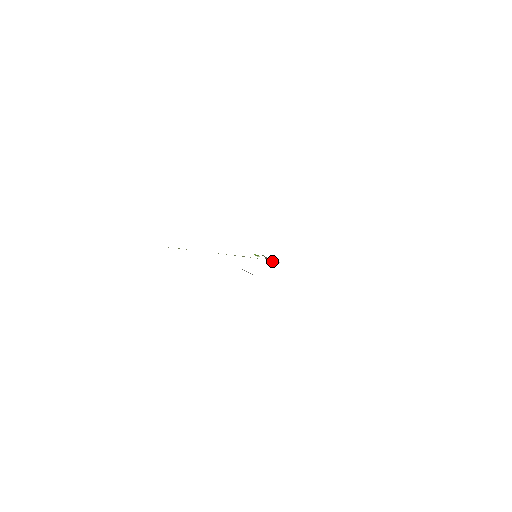
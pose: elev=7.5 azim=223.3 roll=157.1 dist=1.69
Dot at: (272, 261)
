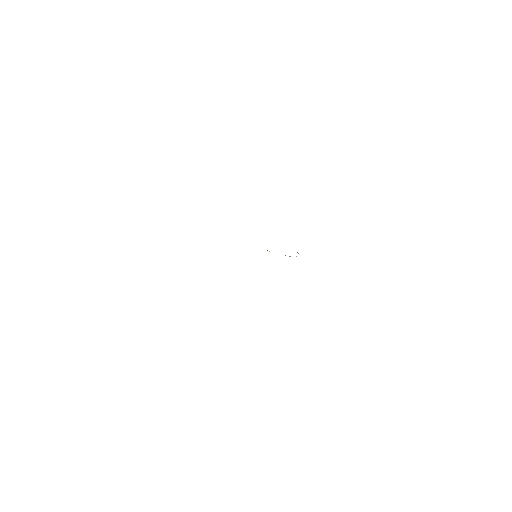
Dot at: occluded
